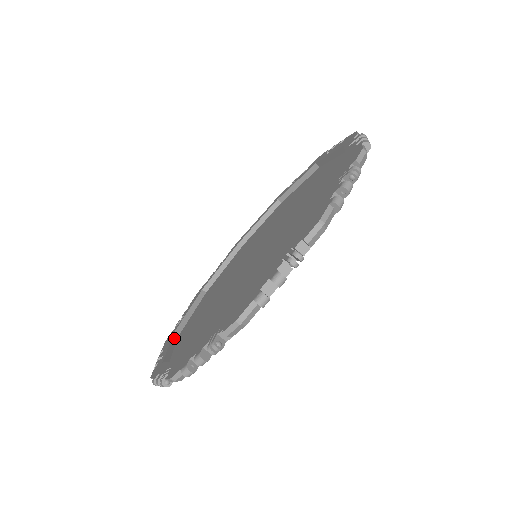
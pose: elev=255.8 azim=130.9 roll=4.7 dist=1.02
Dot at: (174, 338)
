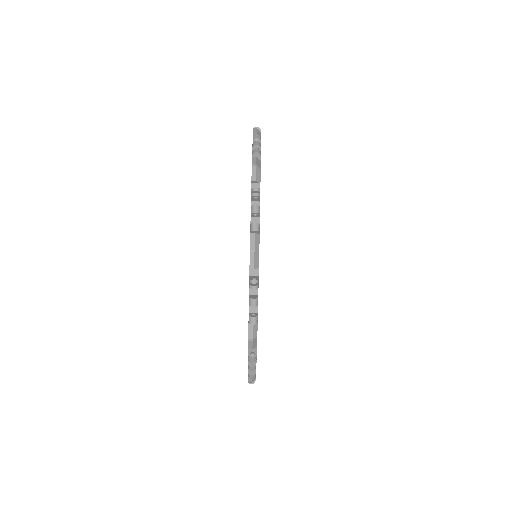
Dot at: occluded
